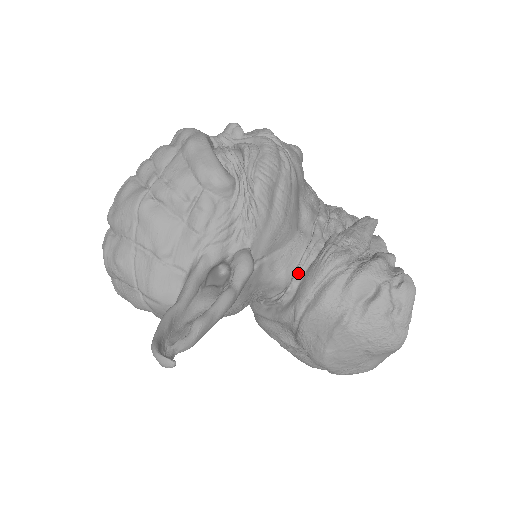
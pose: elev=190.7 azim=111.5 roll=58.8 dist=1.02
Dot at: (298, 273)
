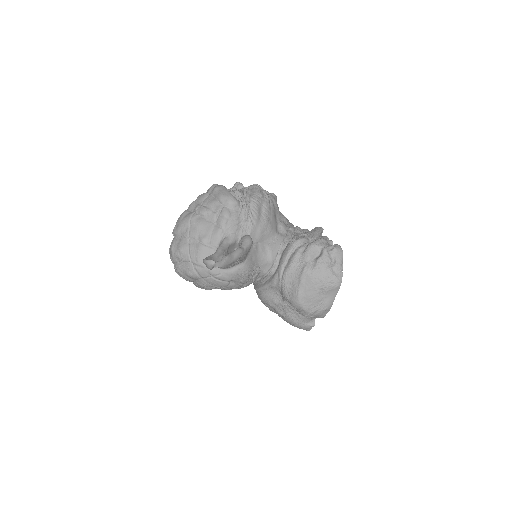
Dot at: (279, 253)
